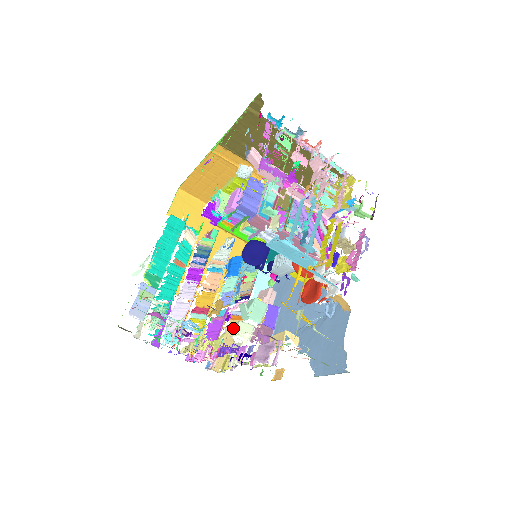
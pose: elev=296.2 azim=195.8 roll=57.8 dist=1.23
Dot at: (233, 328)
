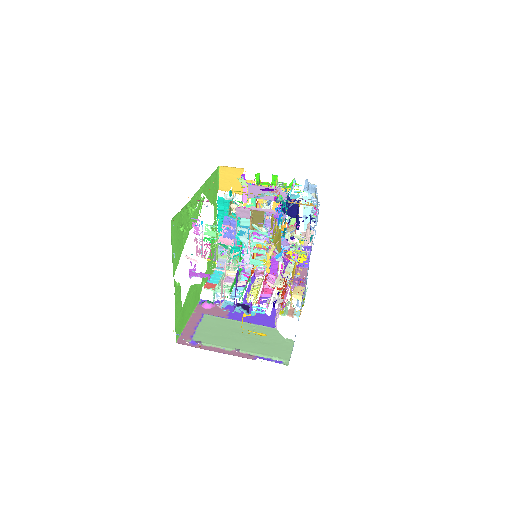
Dot at: occluded
